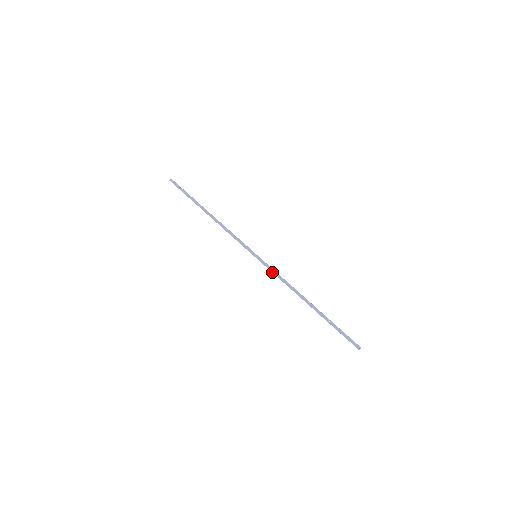
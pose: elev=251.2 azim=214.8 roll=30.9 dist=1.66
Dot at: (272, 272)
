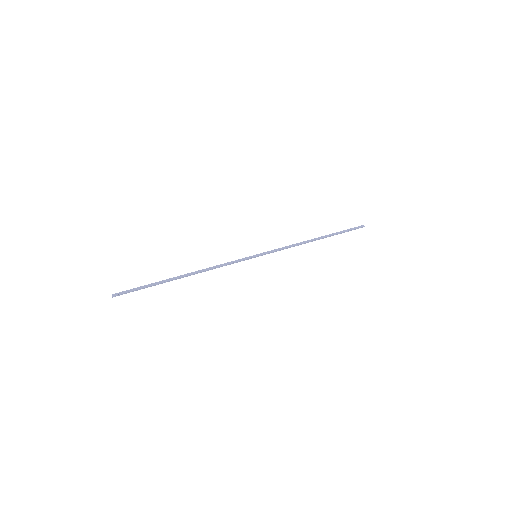
Dot at: occluded
